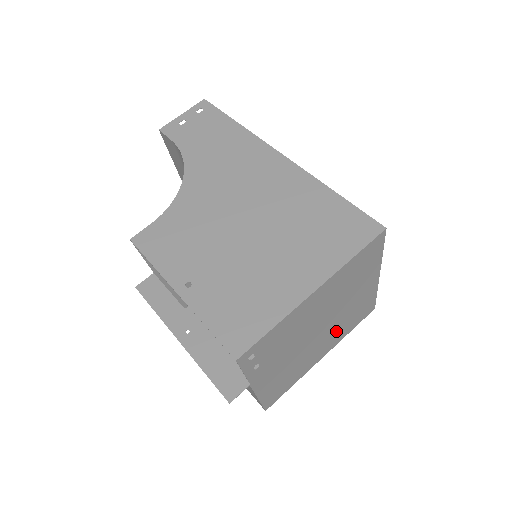
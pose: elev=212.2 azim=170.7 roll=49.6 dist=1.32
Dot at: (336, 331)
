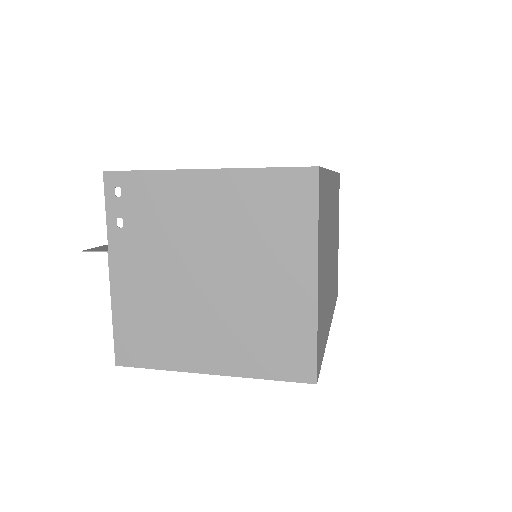
Dot at: (237, 330)
